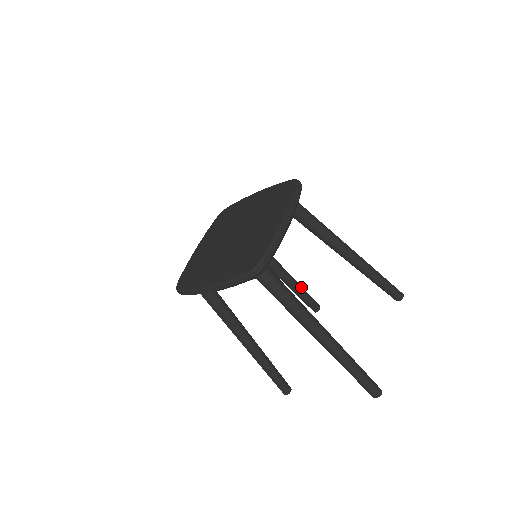
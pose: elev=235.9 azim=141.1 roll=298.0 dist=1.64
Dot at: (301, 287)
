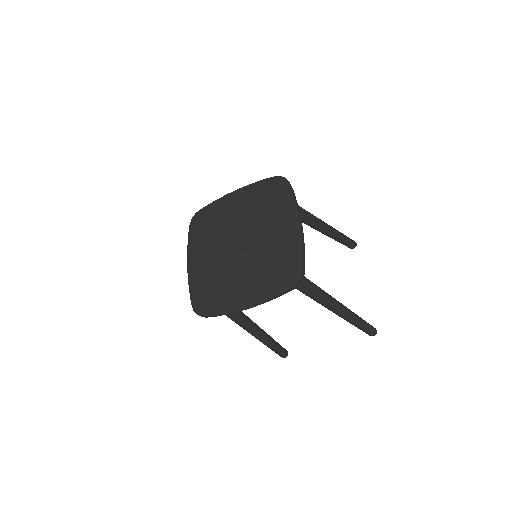
Dot at: occluded
